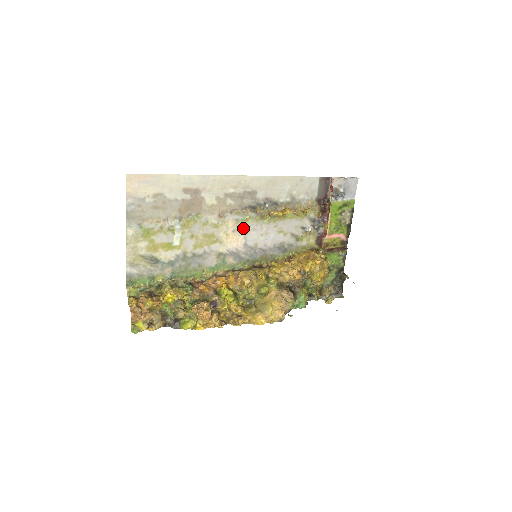
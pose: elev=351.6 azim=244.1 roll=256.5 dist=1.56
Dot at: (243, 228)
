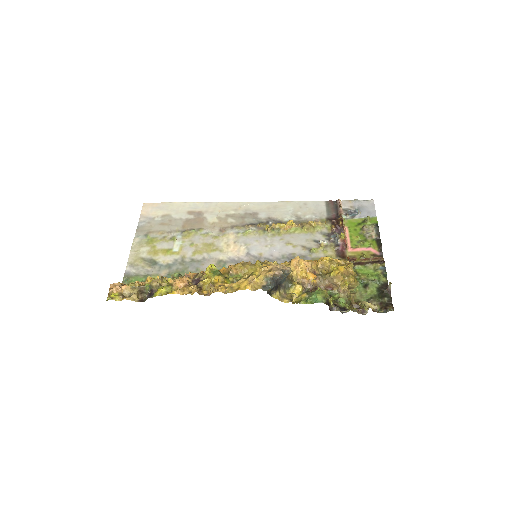
Dot at: (245, 240)
